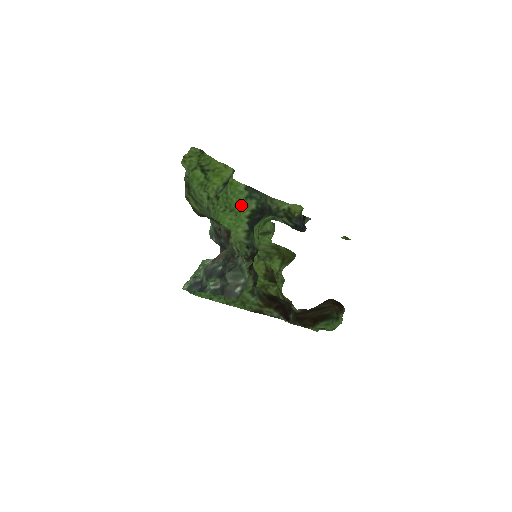
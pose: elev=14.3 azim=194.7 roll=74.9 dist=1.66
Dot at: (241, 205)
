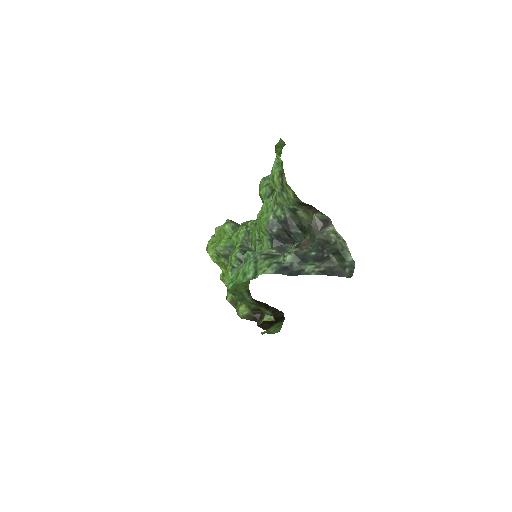
Dot at: occluded
